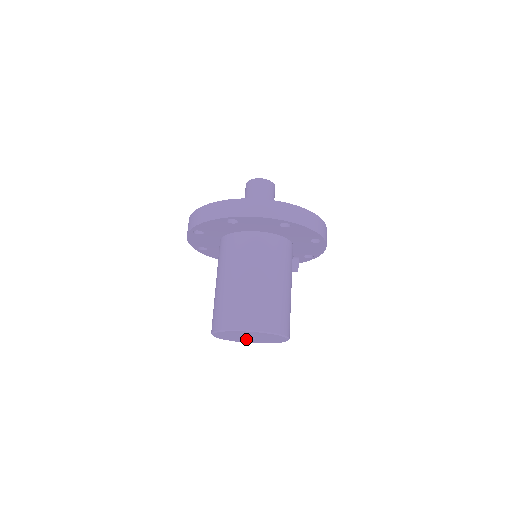
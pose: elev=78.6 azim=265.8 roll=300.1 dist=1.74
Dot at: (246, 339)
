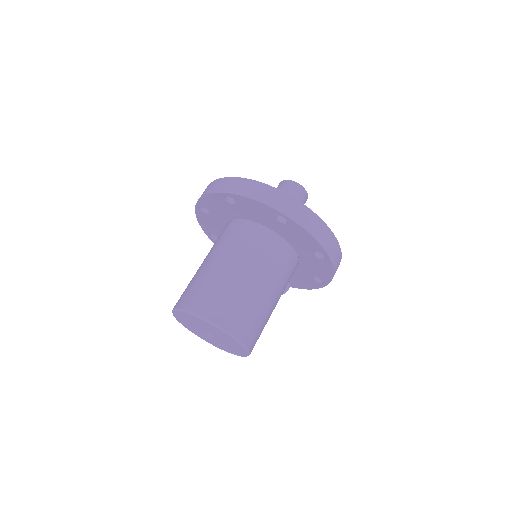
Dot at: (200, 331)
